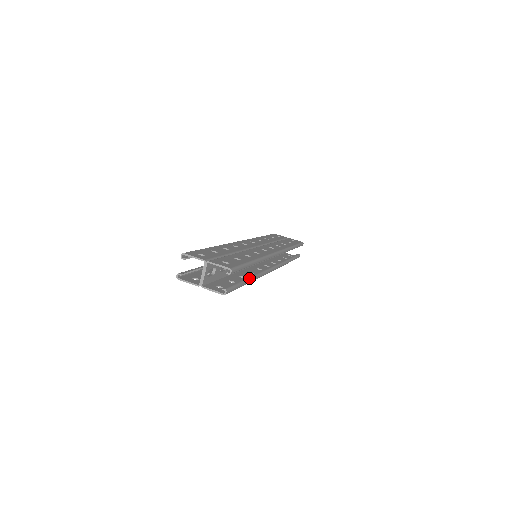
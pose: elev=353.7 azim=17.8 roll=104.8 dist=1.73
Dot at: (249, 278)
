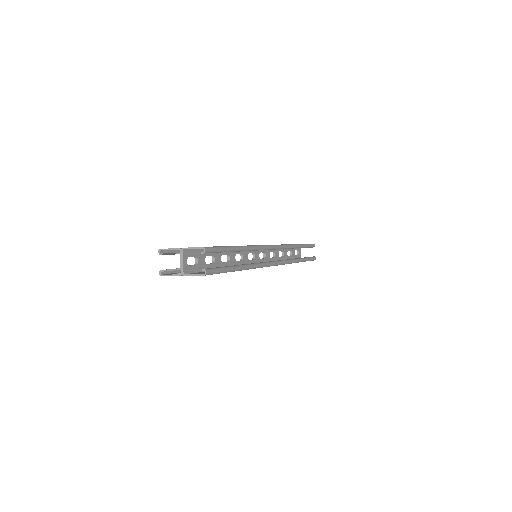
Dot at: (239, 265)
